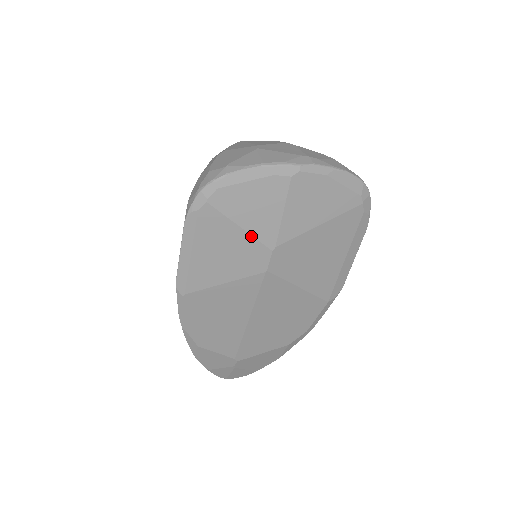
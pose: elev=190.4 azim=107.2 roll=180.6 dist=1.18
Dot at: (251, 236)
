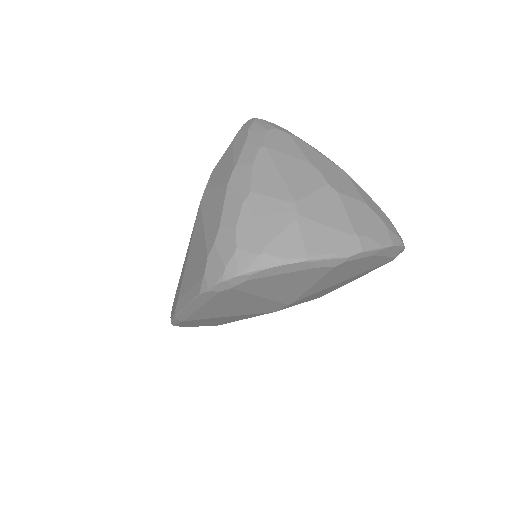
Dot at: (271, 300)
